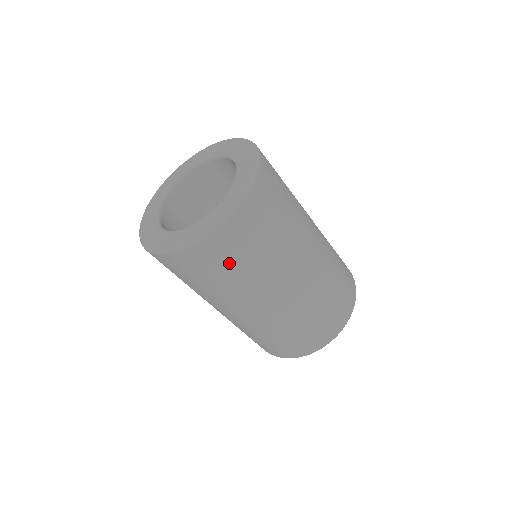
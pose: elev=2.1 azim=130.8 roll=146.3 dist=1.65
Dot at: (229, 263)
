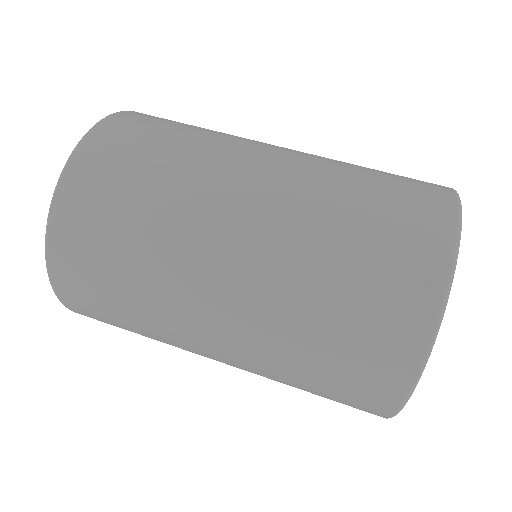
Dot at: (104, 285)
